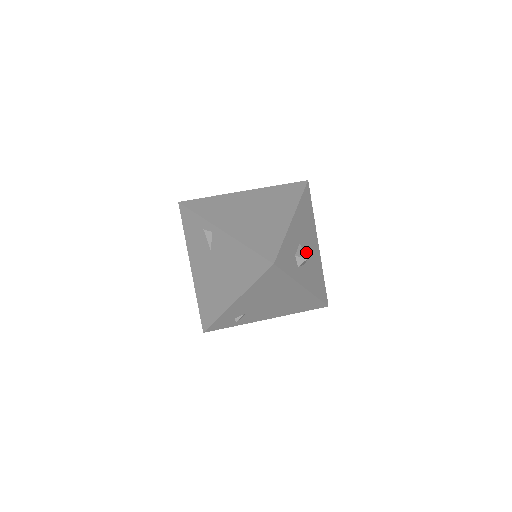
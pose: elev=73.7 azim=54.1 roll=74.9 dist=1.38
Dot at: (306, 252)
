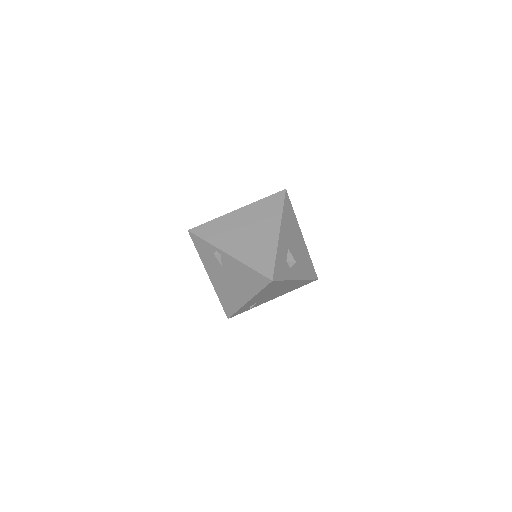
Dot at: (294, 251)
